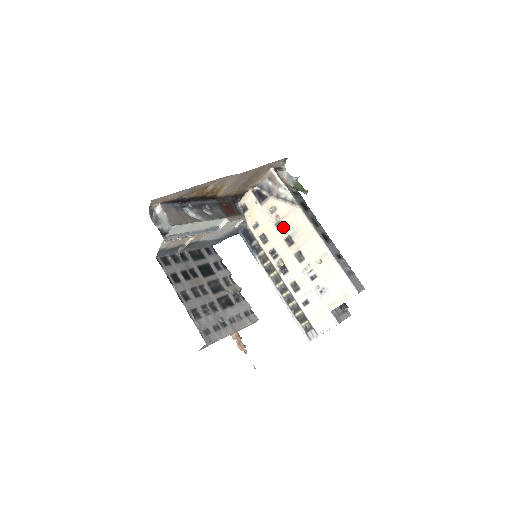
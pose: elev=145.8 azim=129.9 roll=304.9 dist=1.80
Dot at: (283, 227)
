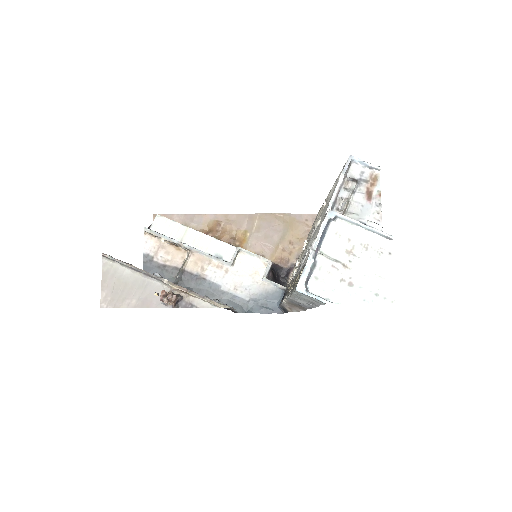
Dot at: occluded
